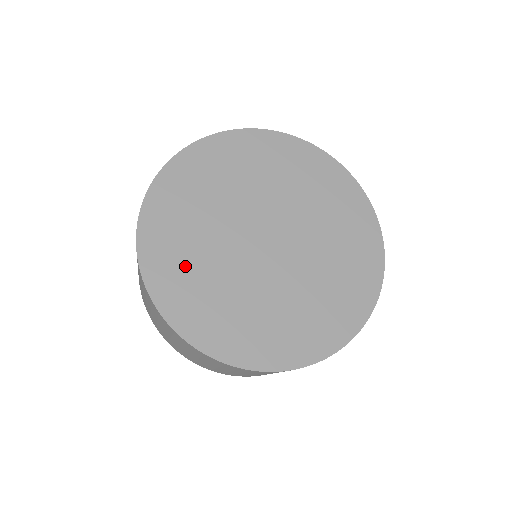
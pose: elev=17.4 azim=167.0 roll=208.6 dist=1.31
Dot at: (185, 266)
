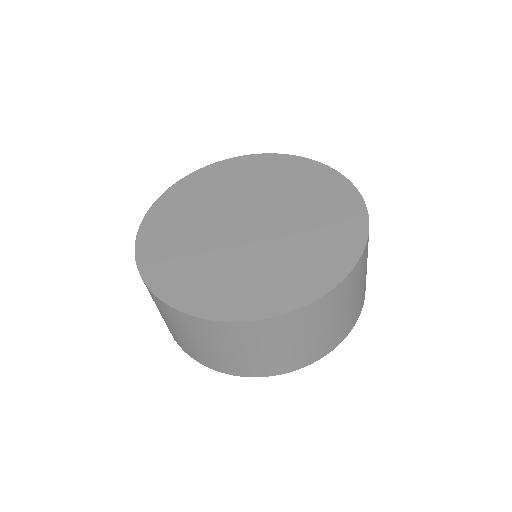
Dot at: (173, 226)
